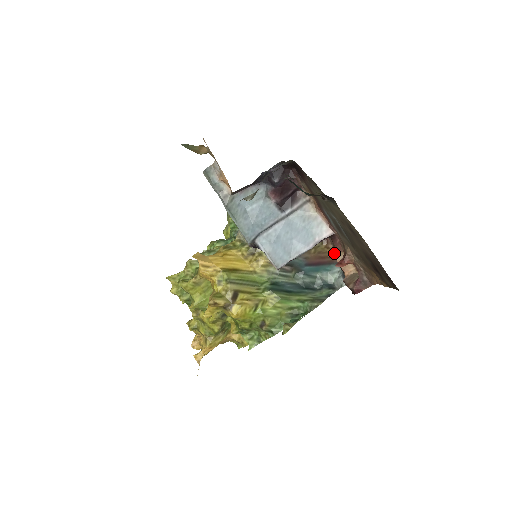
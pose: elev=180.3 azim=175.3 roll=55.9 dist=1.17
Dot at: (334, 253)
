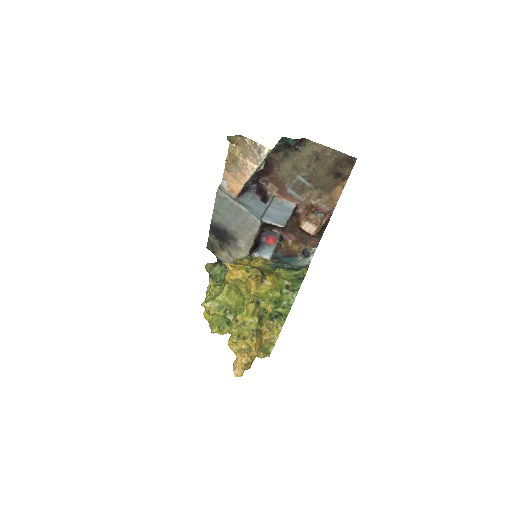
Dot at: (303, 216)
